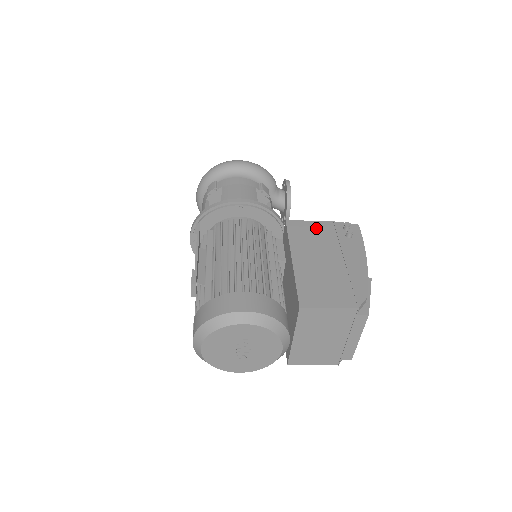
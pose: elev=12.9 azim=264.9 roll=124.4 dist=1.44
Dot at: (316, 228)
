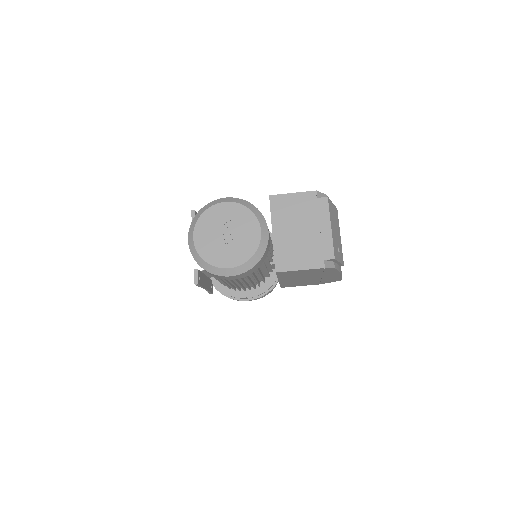
Dot at: occluded
